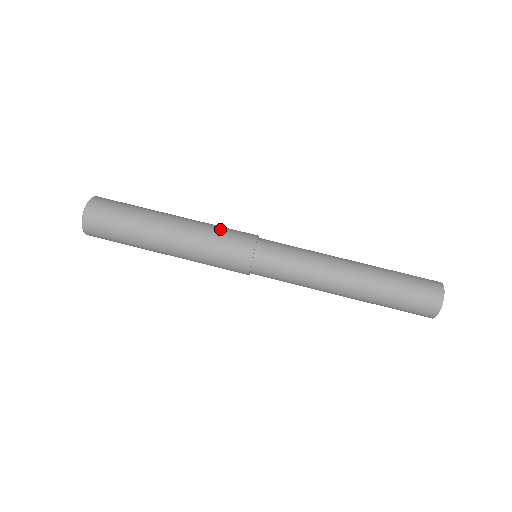
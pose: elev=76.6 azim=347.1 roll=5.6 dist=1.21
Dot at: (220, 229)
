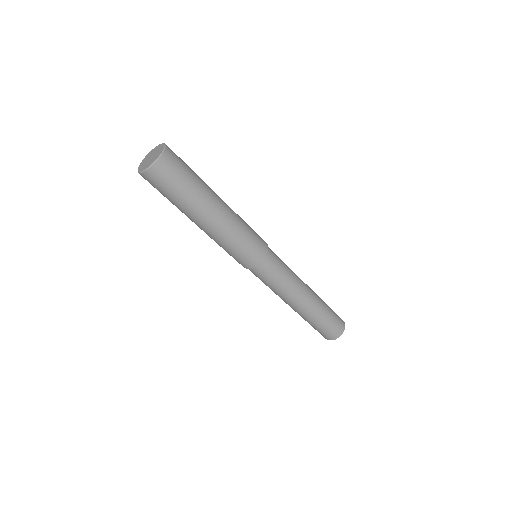
Dot at: (248, 231)
